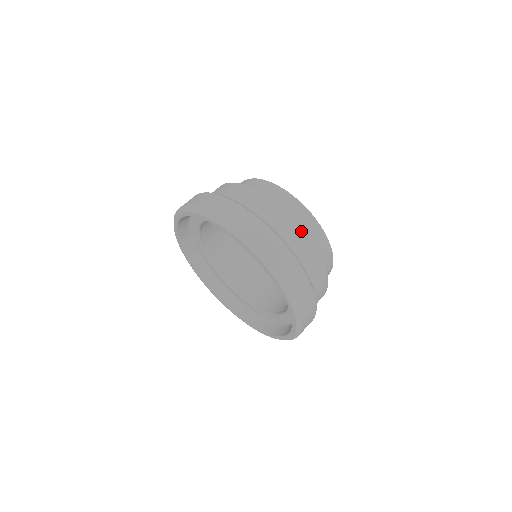
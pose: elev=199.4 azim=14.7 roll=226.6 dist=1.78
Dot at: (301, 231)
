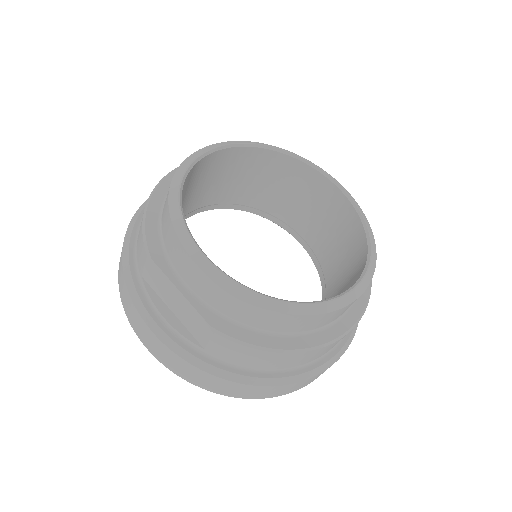
Dot at: (198, 315)
